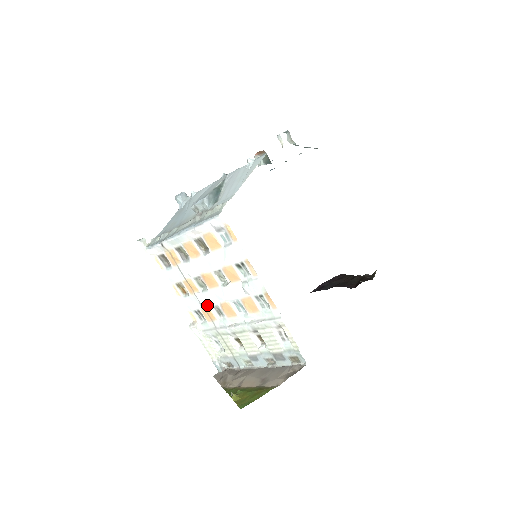
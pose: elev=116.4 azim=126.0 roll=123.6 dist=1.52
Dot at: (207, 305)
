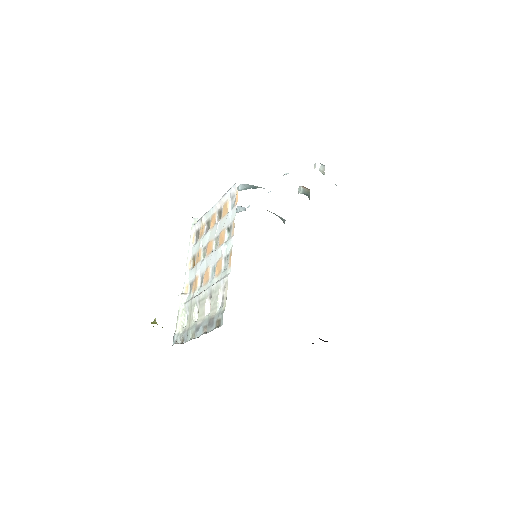
Dot at: (198, 274)
